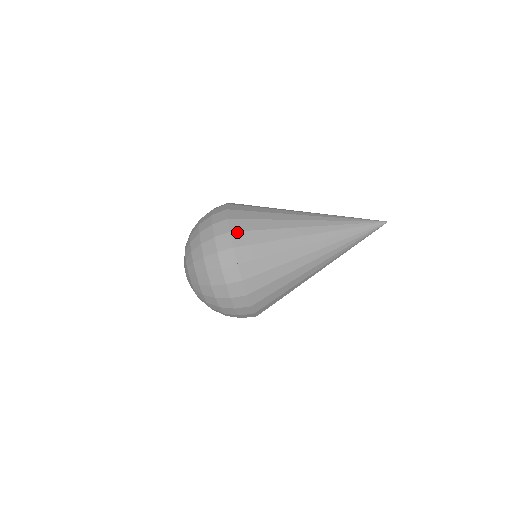
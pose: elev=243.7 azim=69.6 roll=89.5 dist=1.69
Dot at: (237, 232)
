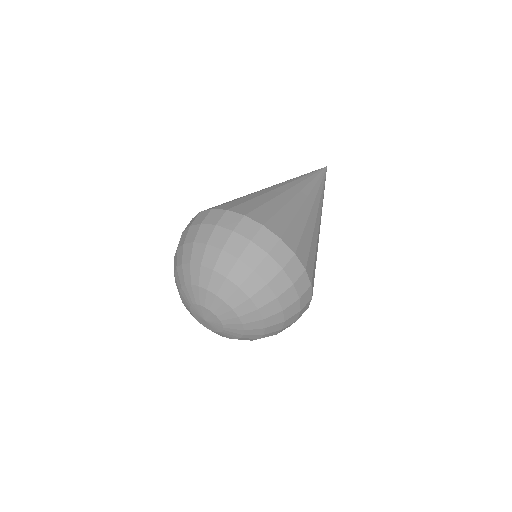
Dot at: (233, 208)
